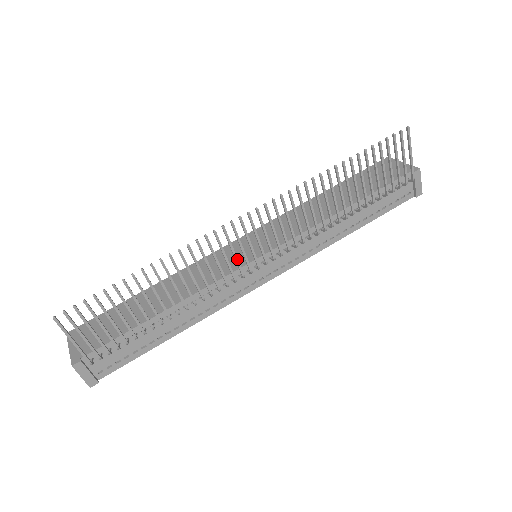
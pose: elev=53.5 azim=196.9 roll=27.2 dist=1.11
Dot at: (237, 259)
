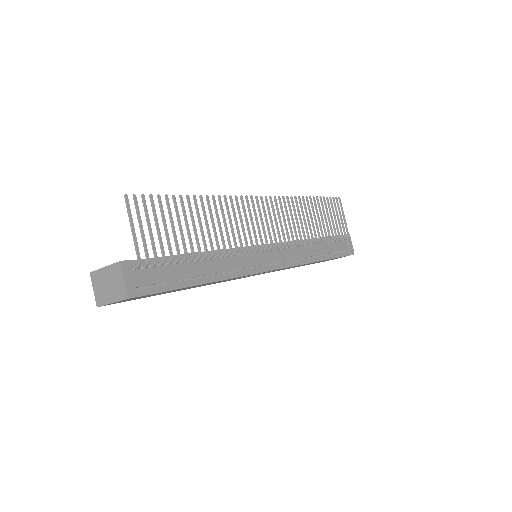
Dot at: (254, 228)
